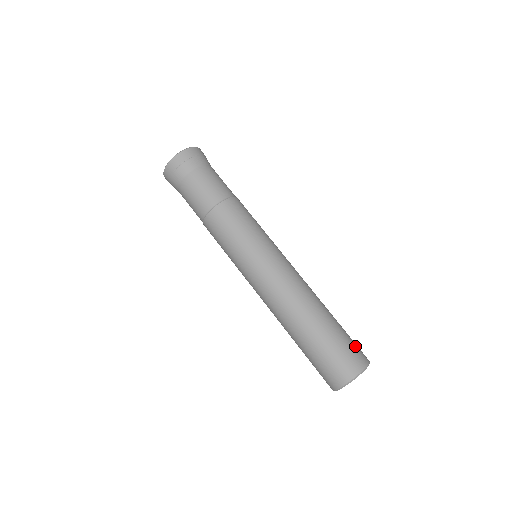
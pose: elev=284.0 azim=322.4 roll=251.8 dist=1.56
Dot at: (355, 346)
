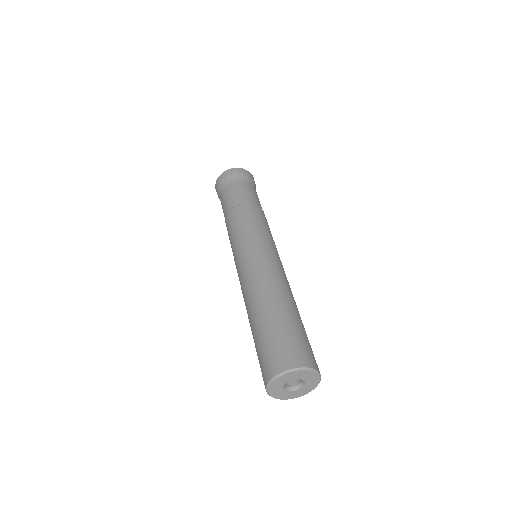
Dot at: (297, 346)
